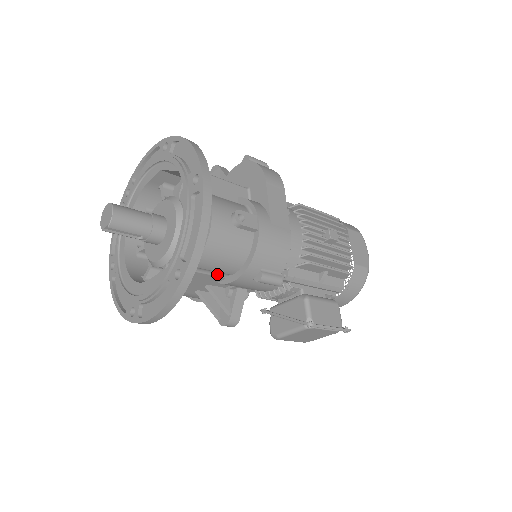
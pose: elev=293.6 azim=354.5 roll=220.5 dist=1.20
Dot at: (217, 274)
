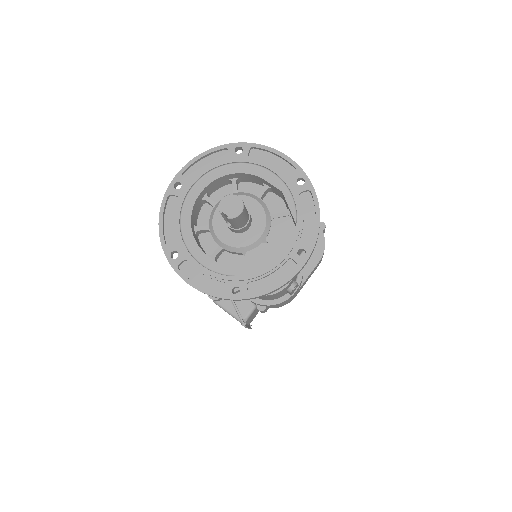
Dot at: occluded
